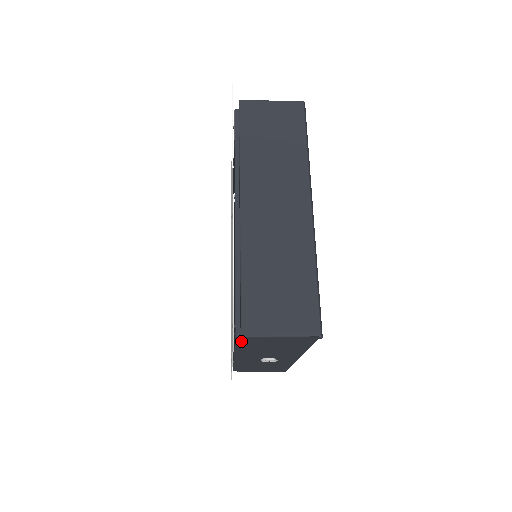
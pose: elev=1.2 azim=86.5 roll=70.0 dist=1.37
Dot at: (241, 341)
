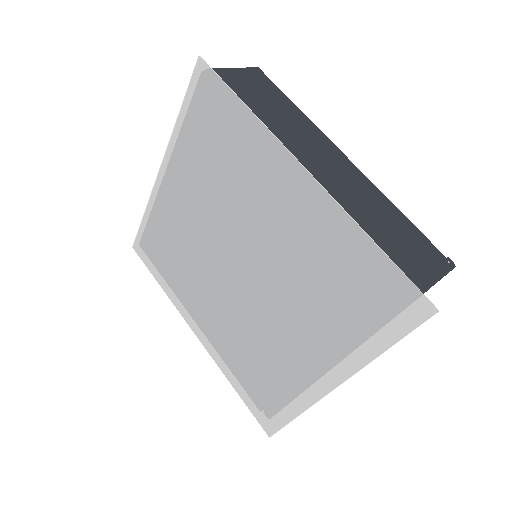
Dot at: occluded
